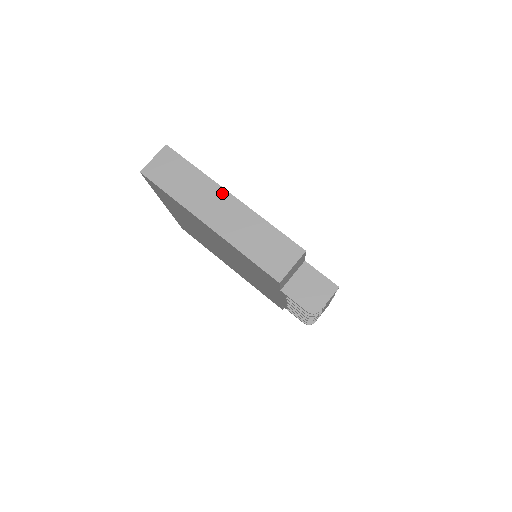
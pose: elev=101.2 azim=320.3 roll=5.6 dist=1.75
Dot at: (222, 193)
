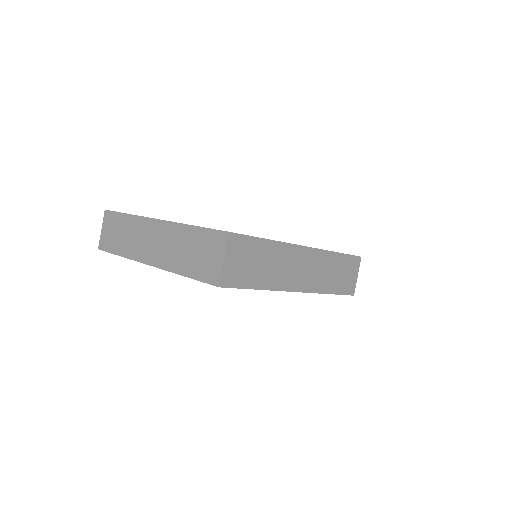
Dot at: (299, 251)
